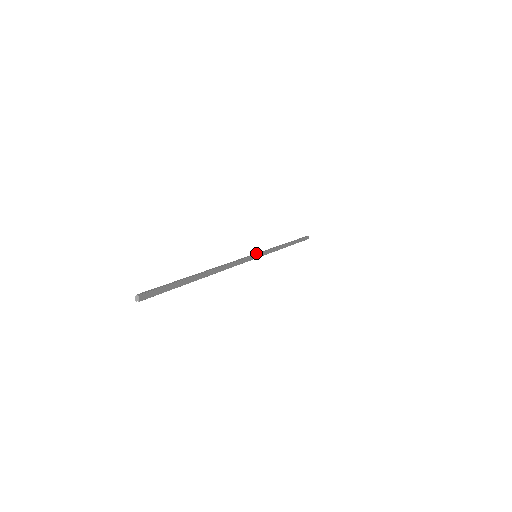
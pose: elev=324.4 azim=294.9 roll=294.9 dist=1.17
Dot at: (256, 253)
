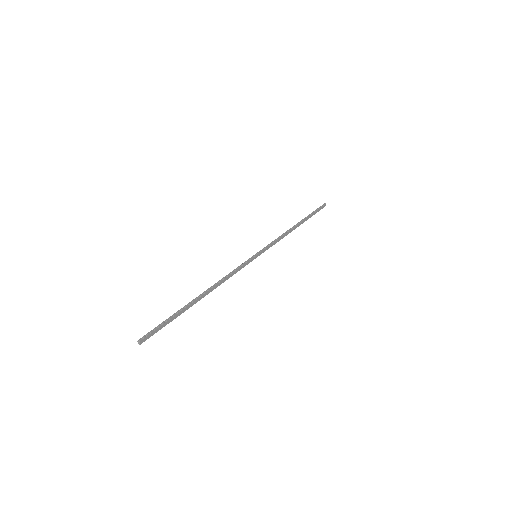
Dot at: (256, 253)
